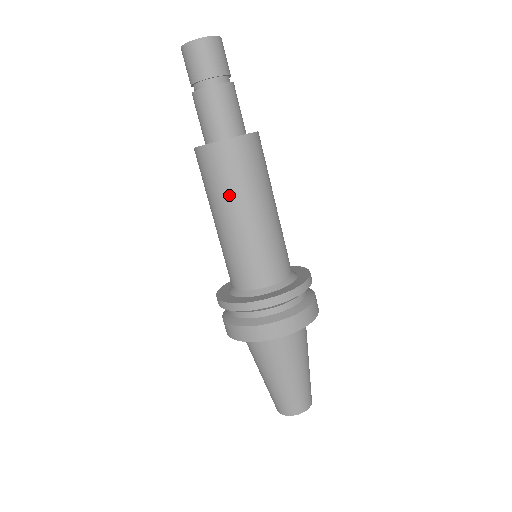
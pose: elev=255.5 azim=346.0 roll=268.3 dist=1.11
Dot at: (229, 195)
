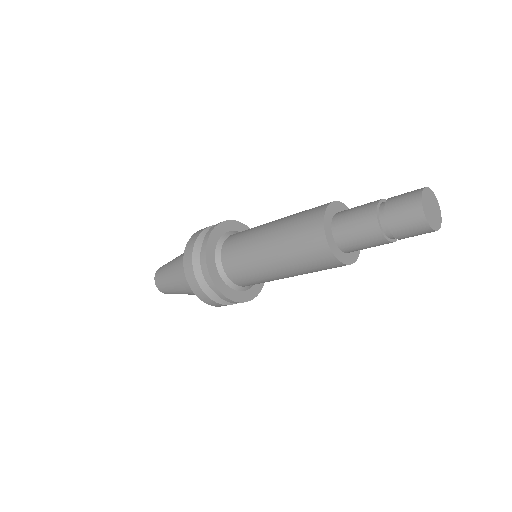
Dot at: (299, 270)
